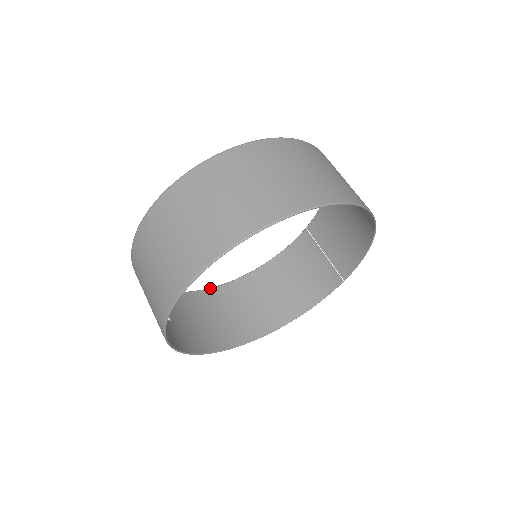
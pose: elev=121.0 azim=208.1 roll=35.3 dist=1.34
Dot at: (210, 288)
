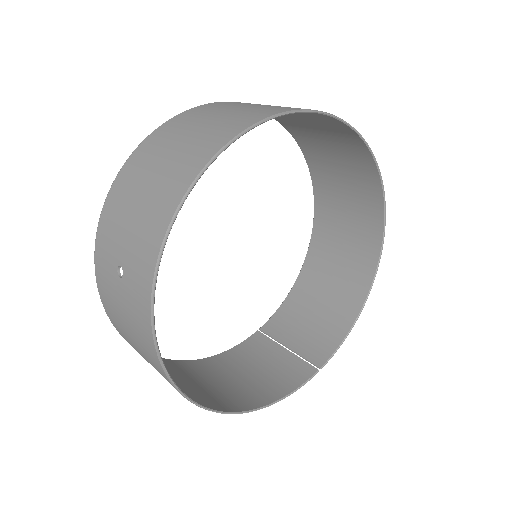
Dot at: occluded
